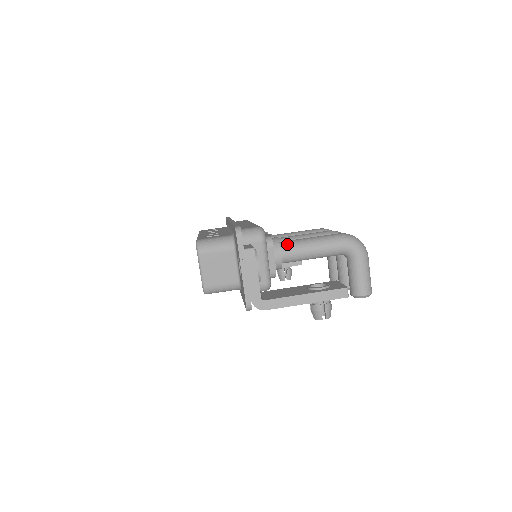
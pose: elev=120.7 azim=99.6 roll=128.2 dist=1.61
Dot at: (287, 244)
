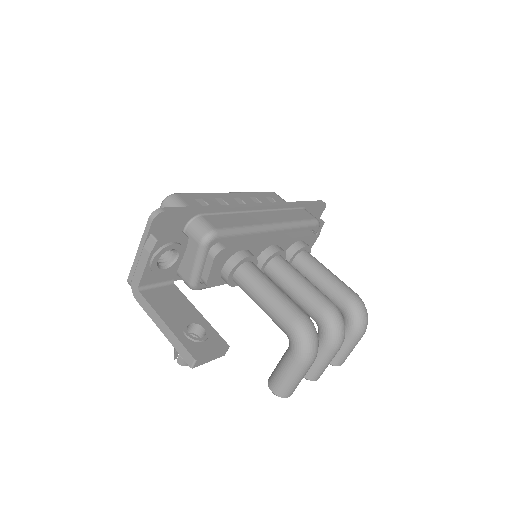
Dot at: (247, 271)
